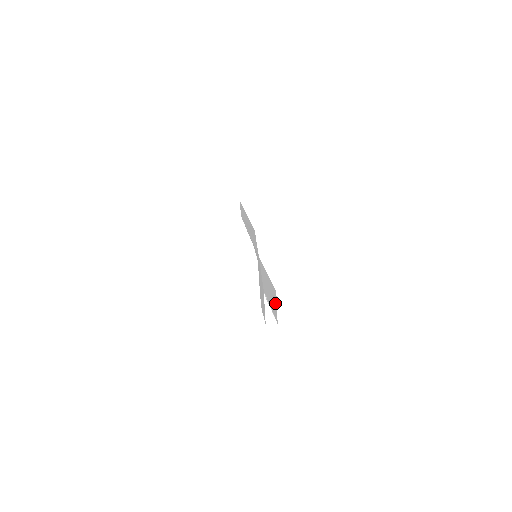
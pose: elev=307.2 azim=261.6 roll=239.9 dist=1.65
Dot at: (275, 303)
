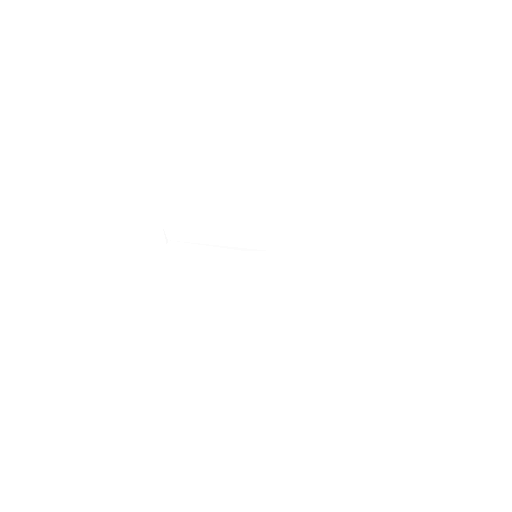
Dot at: (349, 268)
